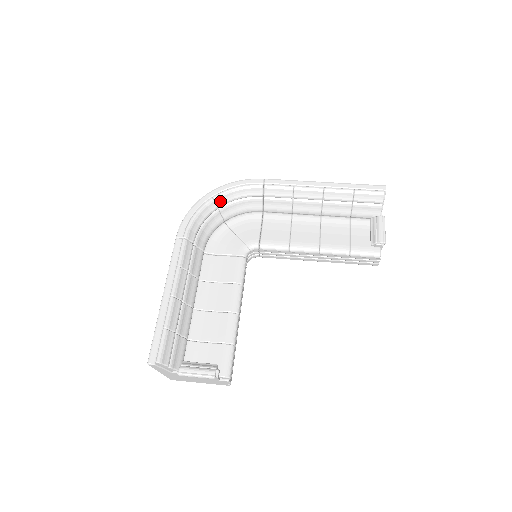
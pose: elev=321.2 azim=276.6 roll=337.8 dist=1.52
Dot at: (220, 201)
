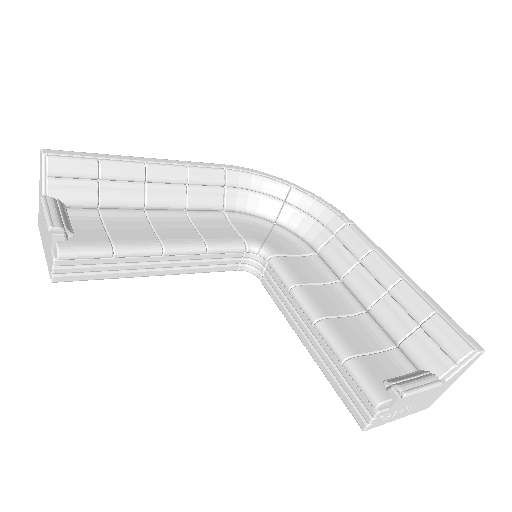
Dot at: (294, 197)
